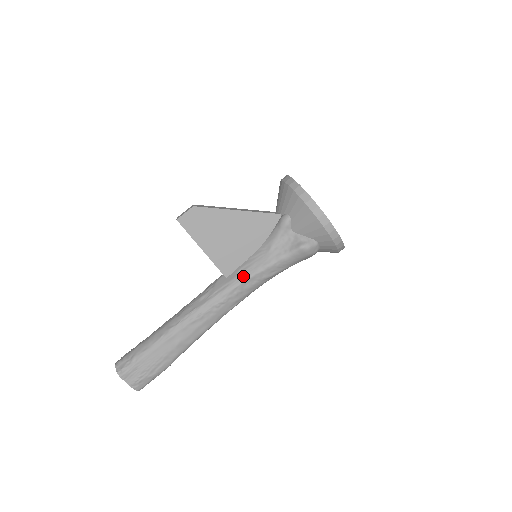
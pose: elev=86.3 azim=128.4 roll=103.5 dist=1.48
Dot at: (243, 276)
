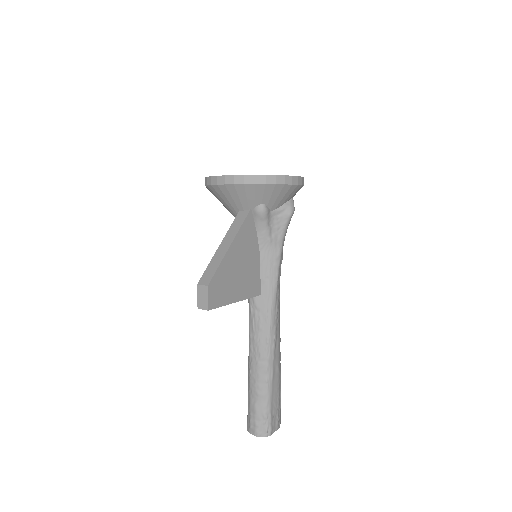
Dot at: (273, 279)
